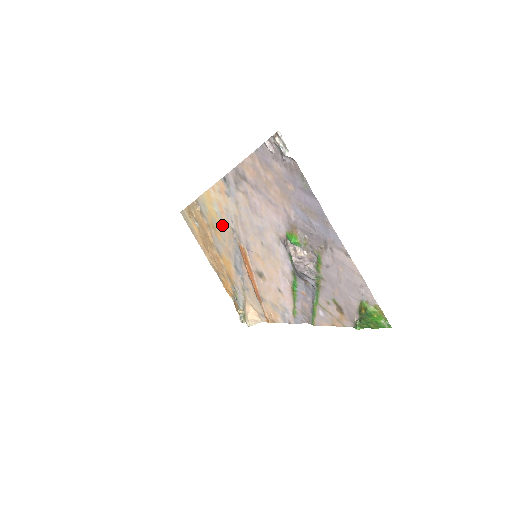
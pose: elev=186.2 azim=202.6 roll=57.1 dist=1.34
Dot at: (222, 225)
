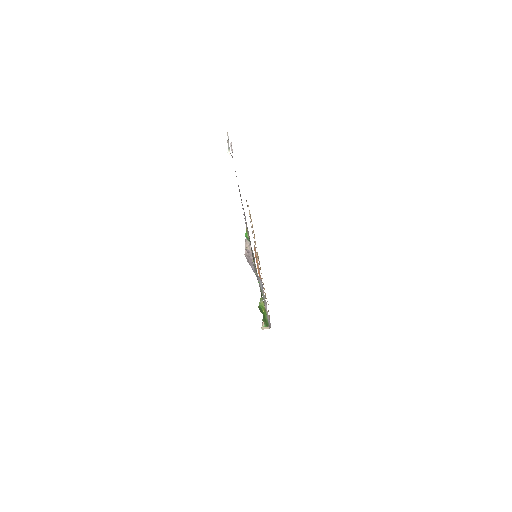
Dot at: occluded
